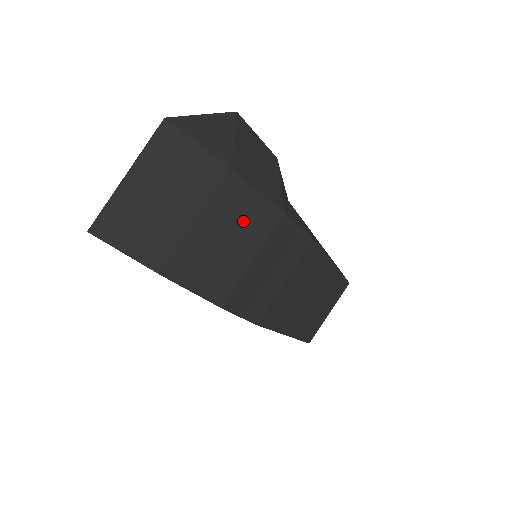
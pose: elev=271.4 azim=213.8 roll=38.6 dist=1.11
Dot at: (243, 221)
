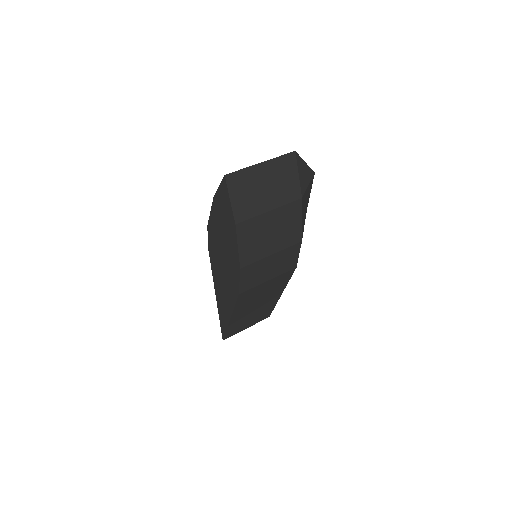
Dot at: (285, 229)
